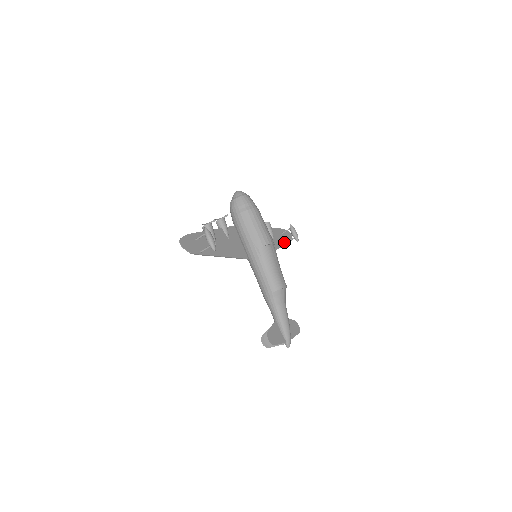
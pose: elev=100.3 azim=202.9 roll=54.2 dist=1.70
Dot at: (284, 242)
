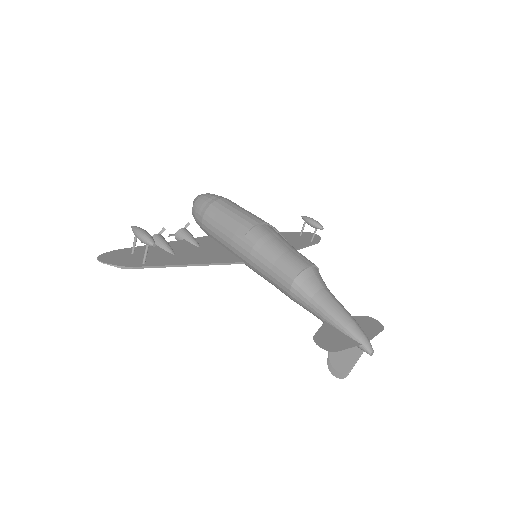
Dot at: (307, 242)
